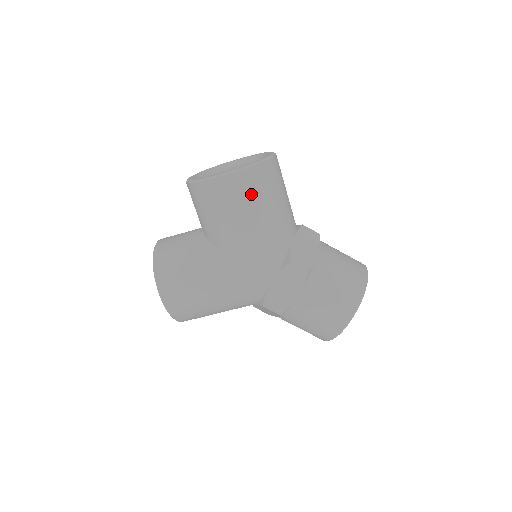
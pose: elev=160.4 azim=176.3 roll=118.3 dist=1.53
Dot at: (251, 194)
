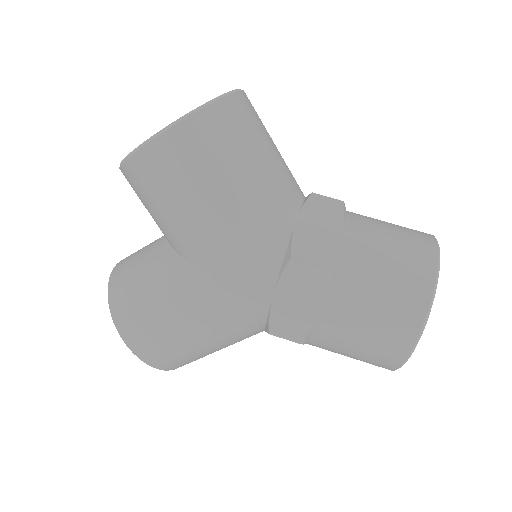
Dot at: (201, 161)
